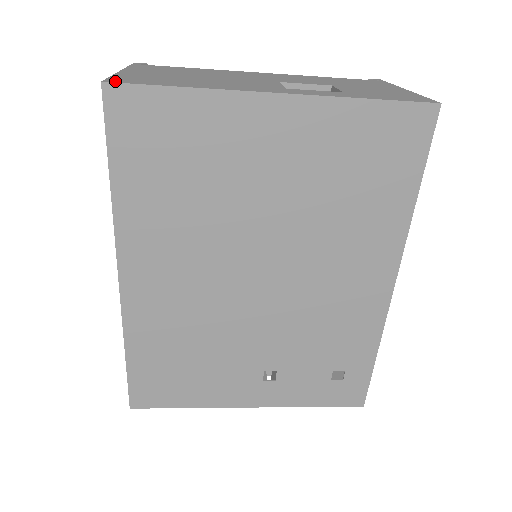
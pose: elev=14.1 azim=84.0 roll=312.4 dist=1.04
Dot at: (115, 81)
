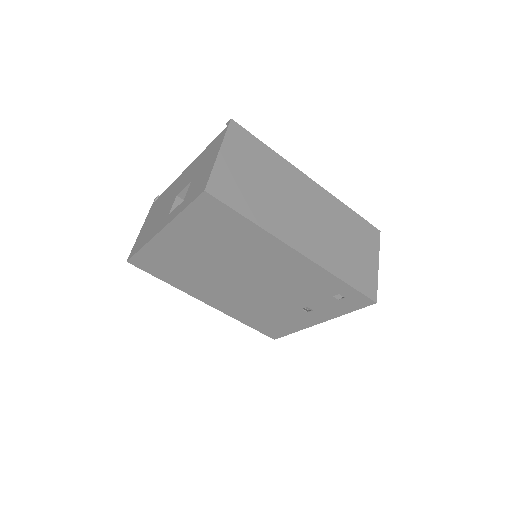
Dot at: (130, 257)
